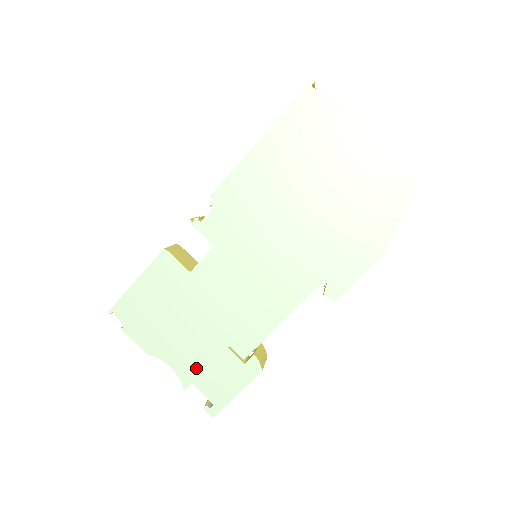
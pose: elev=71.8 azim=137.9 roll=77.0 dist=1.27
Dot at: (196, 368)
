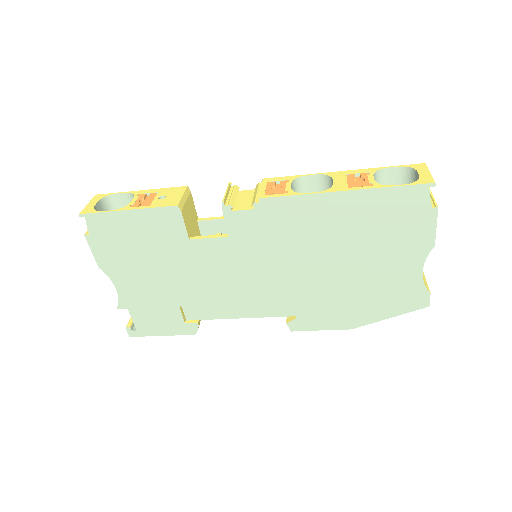
Dot at: (140, 302)
